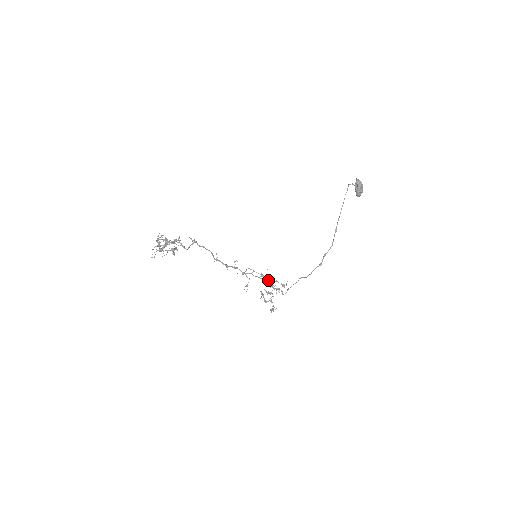
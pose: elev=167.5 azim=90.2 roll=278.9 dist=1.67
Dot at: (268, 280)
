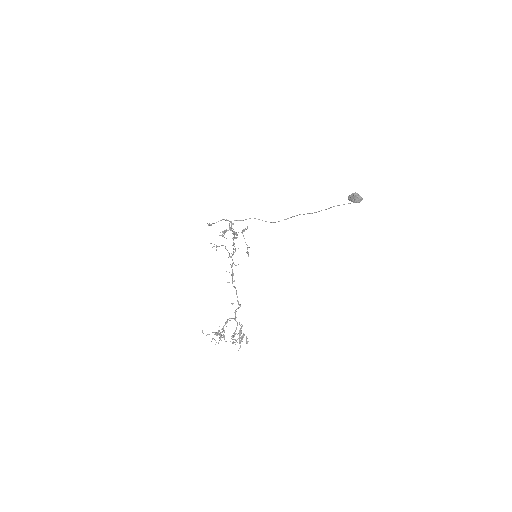
Dot at: (237, 237)
